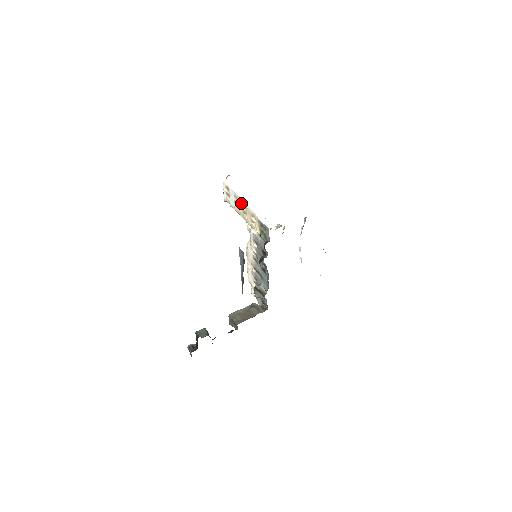
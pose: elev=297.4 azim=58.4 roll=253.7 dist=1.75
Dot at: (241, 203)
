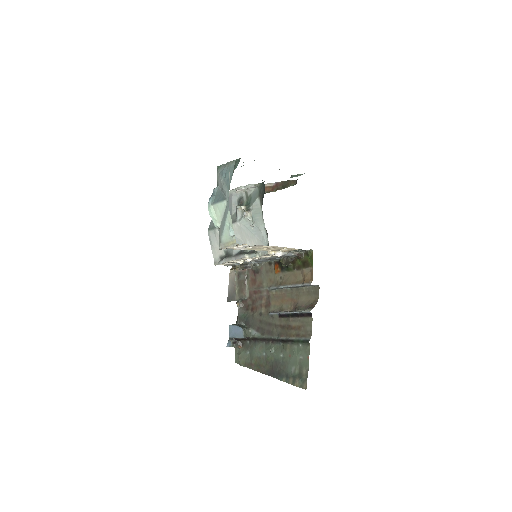
Dot at: occluded
